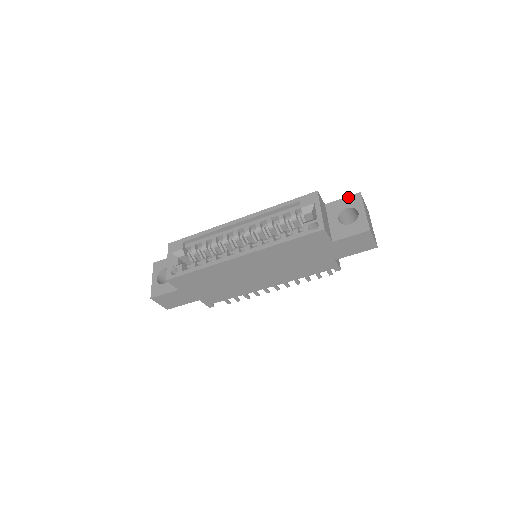
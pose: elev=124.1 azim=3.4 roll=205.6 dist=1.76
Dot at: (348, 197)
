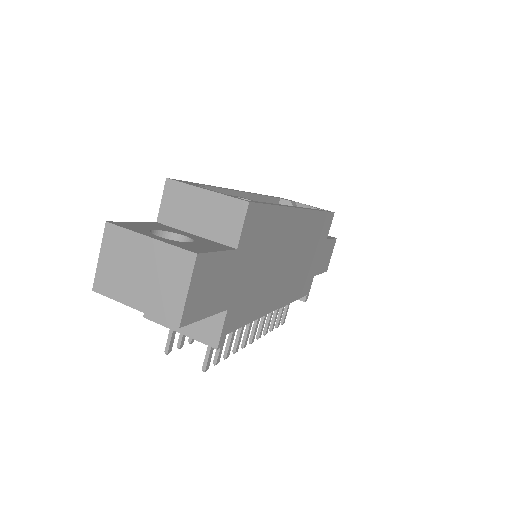
Dot at: occluded
